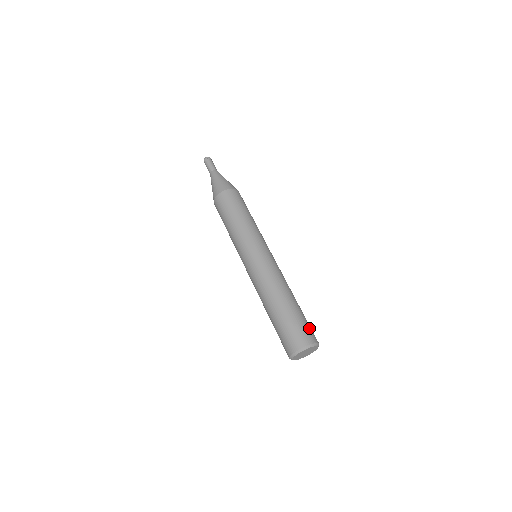
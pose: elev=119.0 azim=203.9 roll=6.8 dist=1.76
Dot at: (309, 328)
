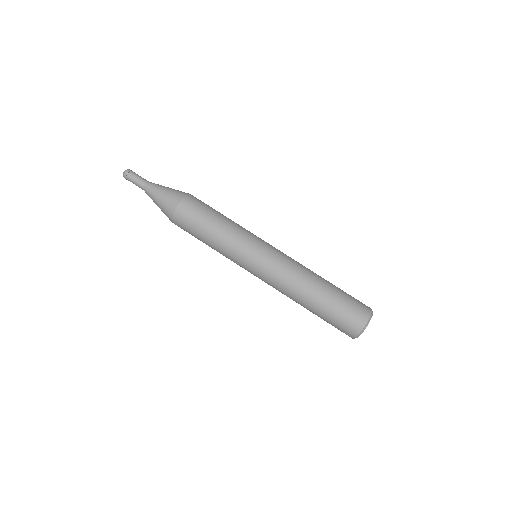
Dot at: (356, 302)
